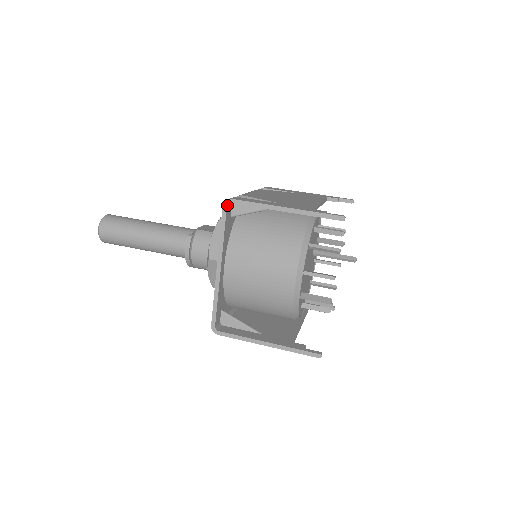
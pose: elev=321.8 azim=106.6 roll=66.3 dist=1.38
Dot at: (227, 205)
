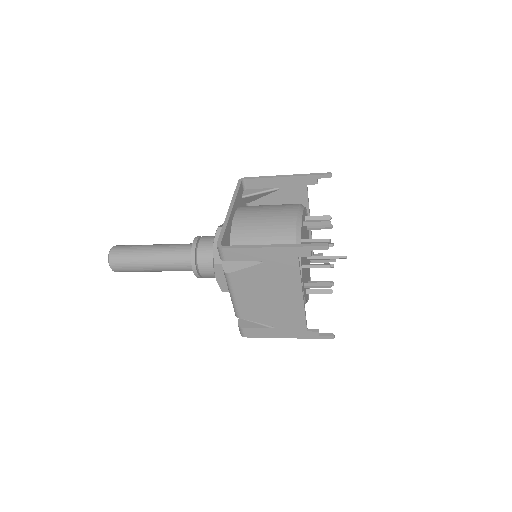
Dot at: (242, 180)
